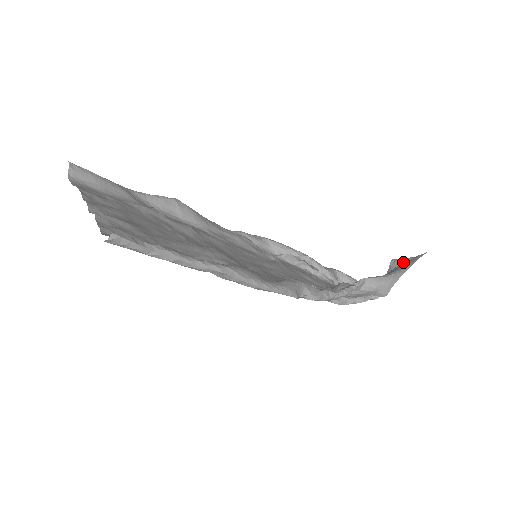
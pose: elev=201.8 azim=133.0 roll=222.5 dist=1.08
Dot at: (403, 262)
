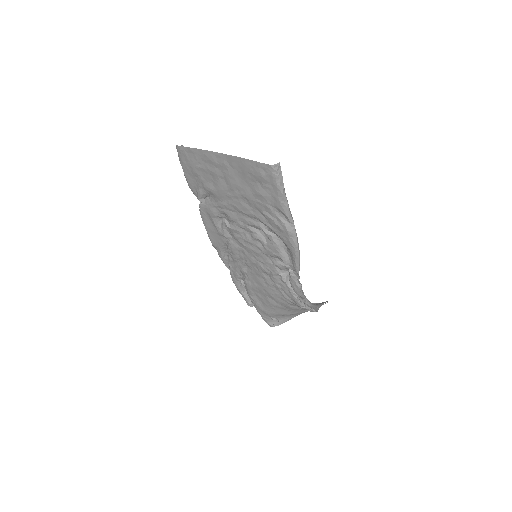
Dot at: occluded
